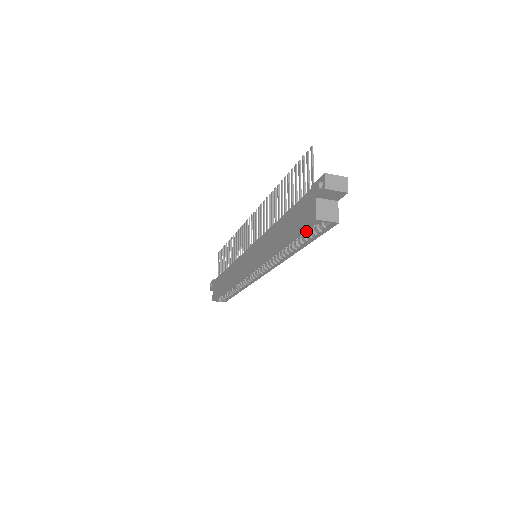
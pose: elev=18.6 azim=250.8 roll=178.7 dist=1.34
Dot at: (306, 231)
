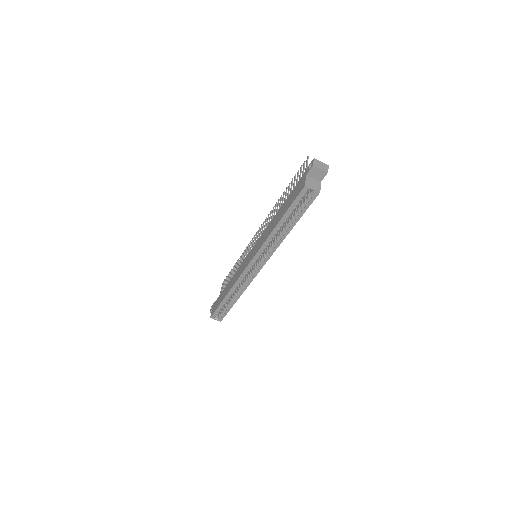
Dot at: (297, 201)
